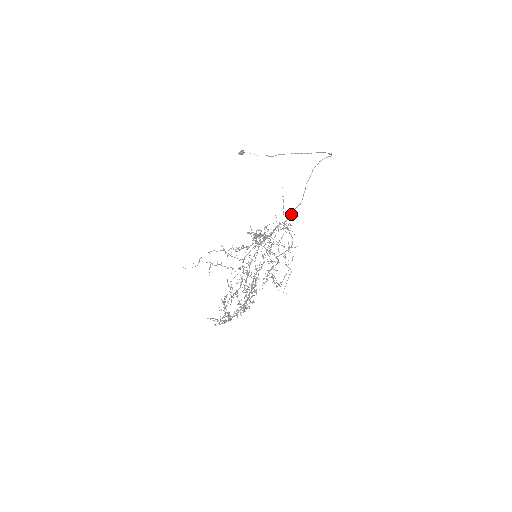
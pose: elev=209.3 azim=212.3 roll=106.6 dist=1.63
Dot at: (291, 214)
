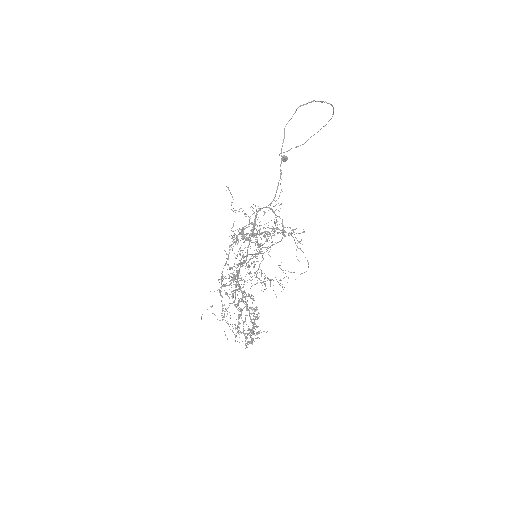
Dot at: occluded
